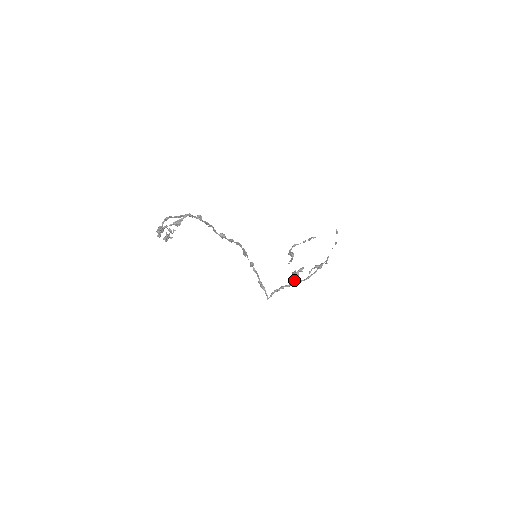
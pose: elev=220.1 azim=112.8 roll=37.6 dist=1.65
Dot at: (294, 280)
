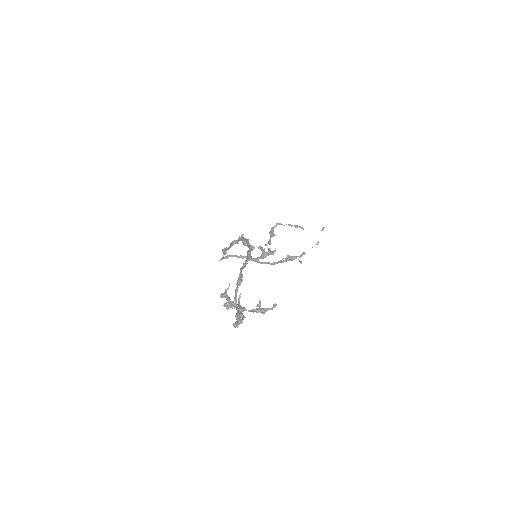
Dot at: occluded
